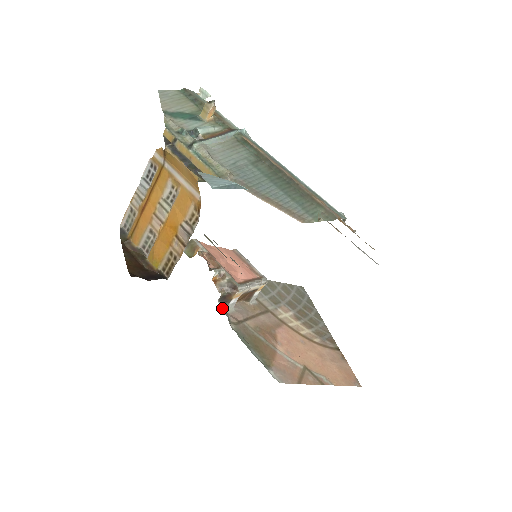
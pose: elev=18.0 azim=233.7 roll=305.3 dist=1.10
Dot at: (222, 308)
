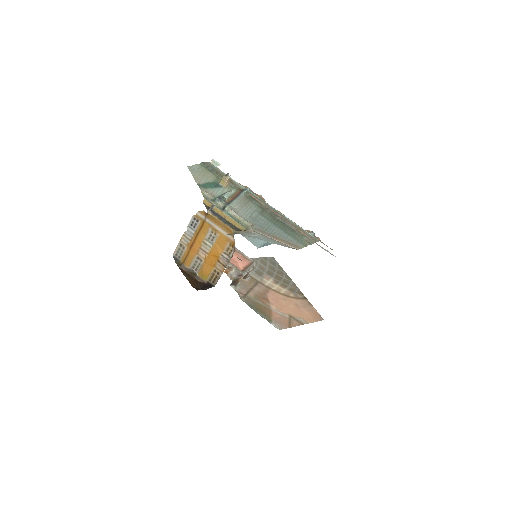
Dot at: (234, 289)
